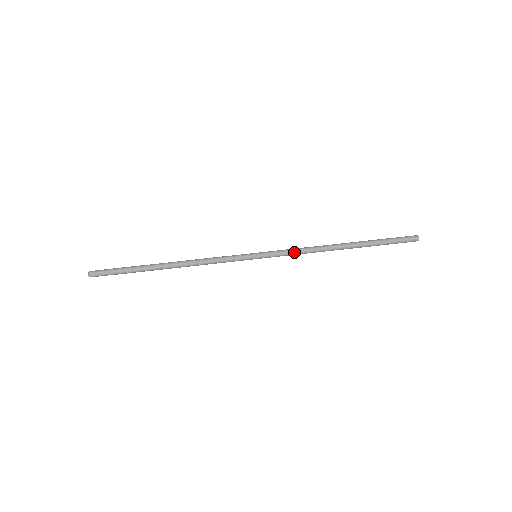
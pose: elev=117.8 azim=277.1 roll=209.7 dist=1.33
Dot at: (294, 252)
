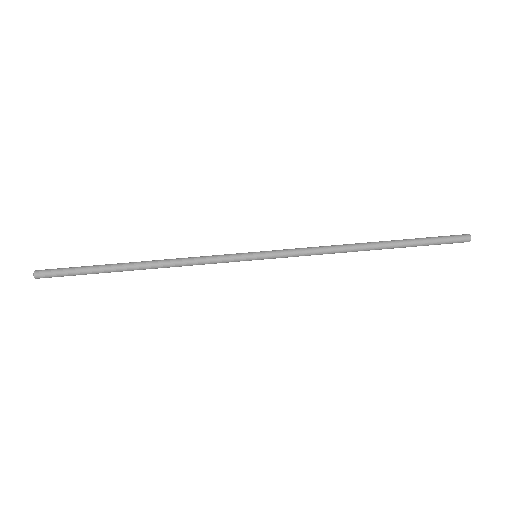
Dot at: (306, 250)
